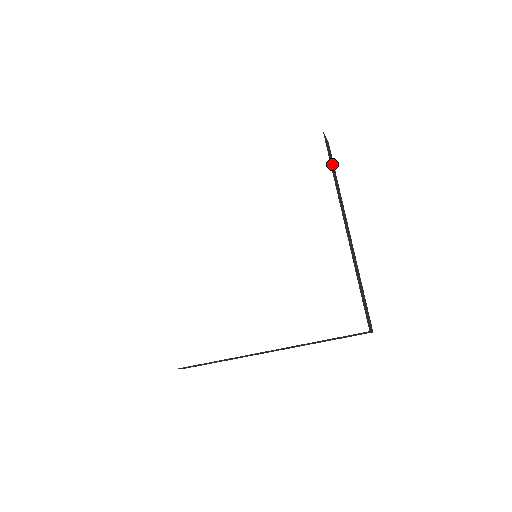
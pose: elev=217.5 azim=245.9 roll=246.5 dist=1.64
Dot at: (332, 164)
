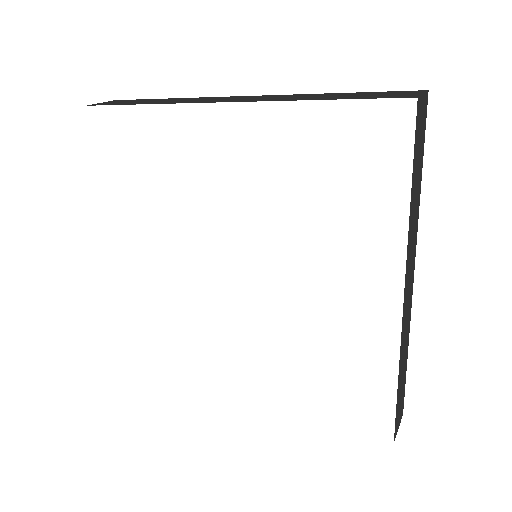
Dot at: (418, 163)
